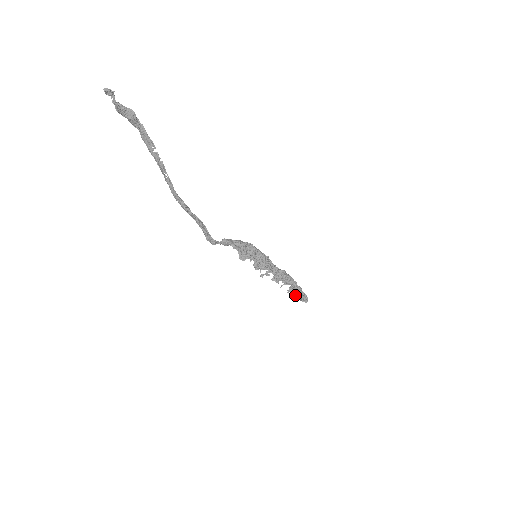
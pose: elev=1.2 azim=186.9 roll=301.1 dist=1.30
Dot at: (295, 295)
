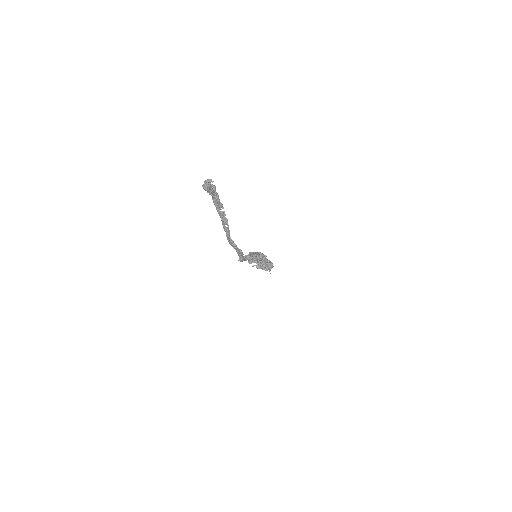
Dot at: occluded
